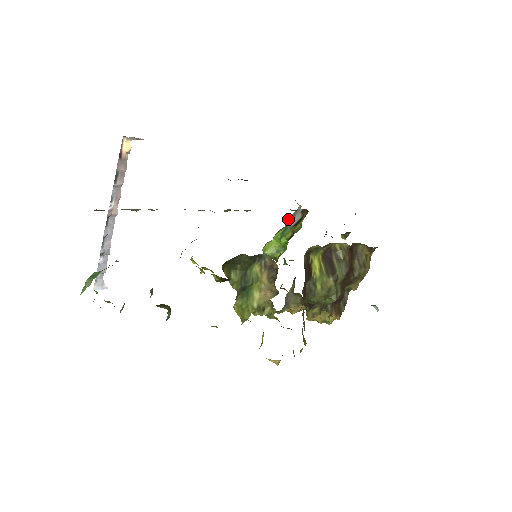
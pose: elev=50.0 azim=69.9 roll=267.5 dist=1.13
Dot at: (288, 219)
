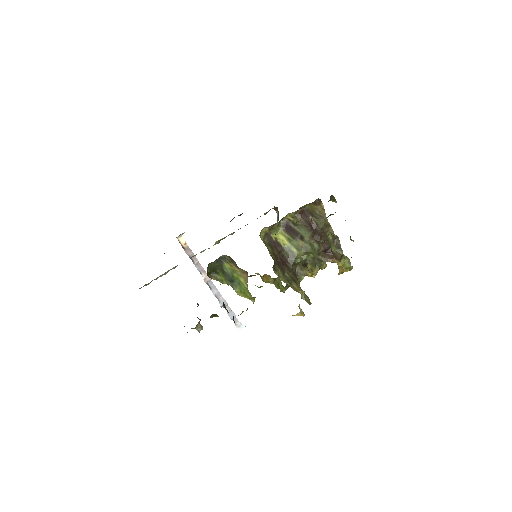
Dot at: occluded
